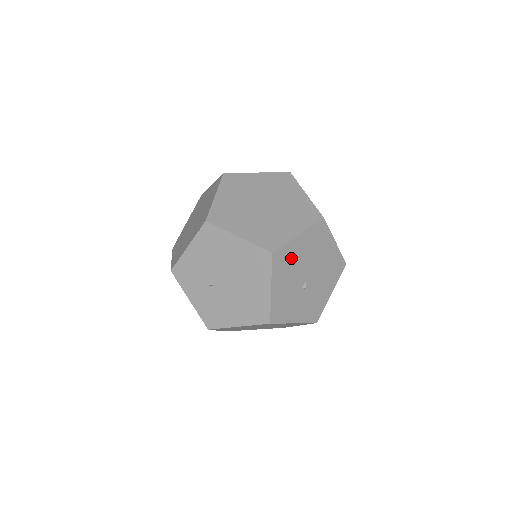
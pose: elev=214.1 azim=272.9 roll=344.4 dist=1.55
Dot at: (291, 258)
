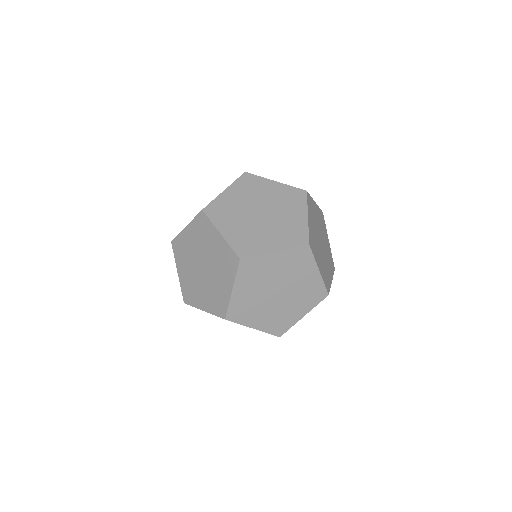
Dot at: occluded
